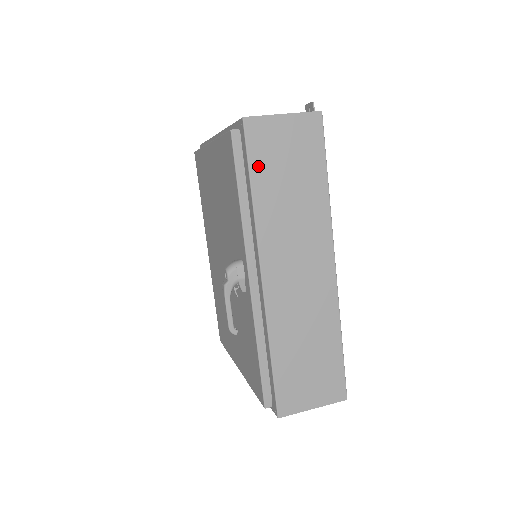
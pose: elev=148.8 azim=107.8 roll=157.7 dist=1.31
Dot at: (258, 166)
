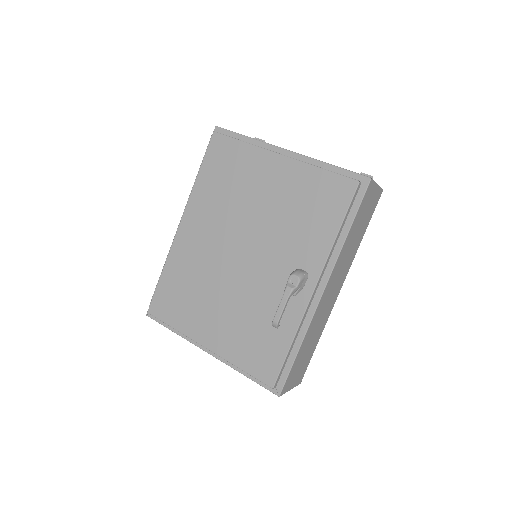
Dot at: (359, 214)
